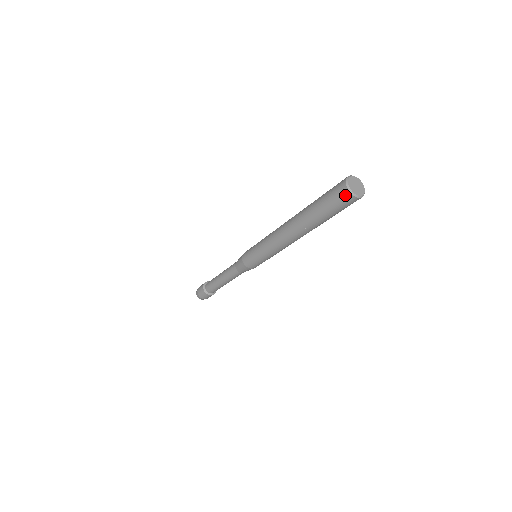
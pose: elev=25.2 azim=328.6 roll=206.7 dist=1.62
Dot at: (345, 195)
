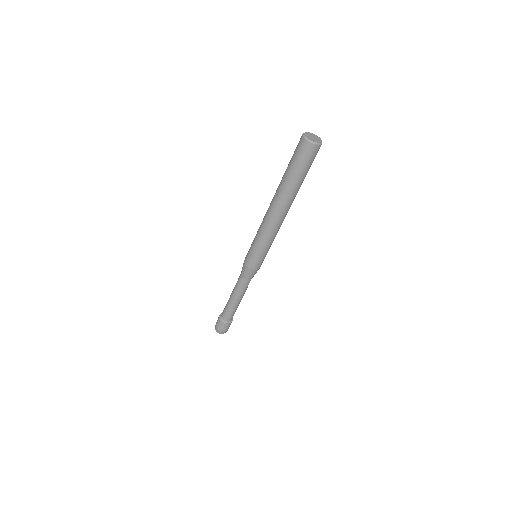
Dot at: (311, 149)
